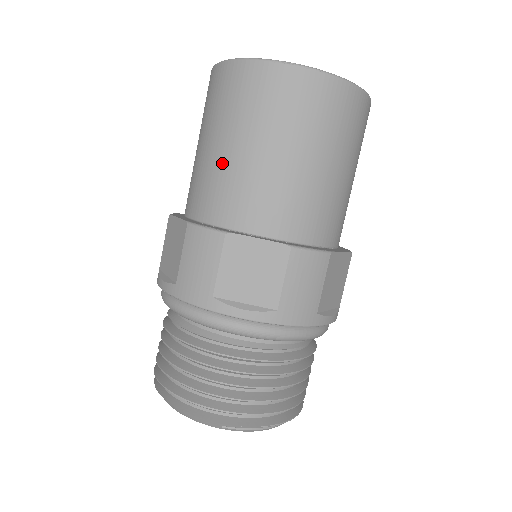
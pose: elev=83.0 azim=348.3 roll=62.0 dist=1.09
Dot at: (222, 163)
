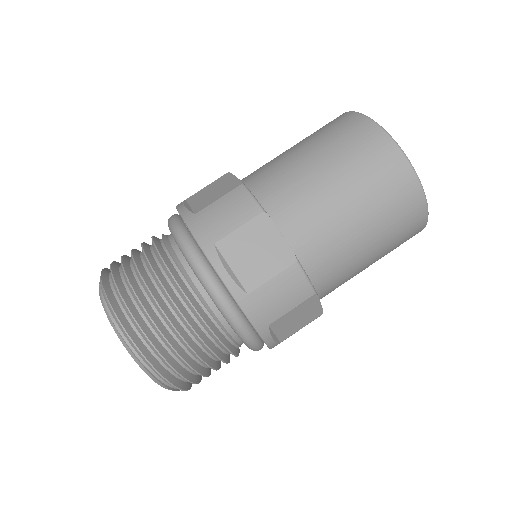
Dot at: occluded
